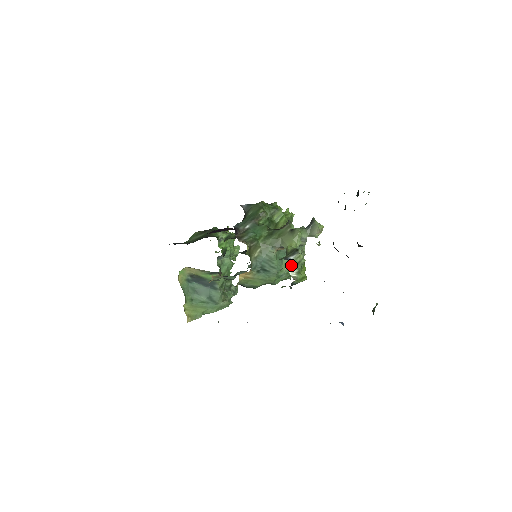
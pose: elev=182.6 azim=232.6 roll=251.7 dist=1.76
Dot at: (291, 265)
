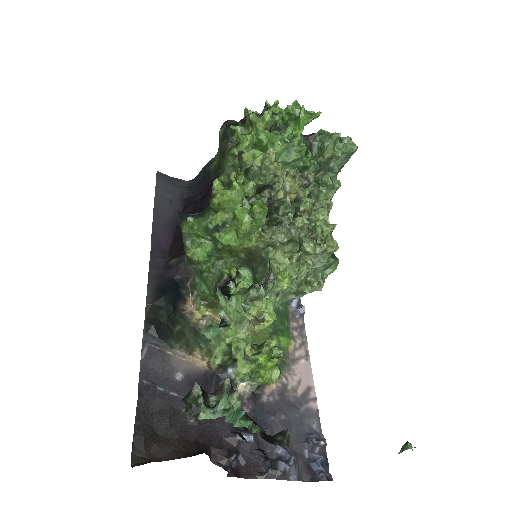
Dot at: (294, 295)
